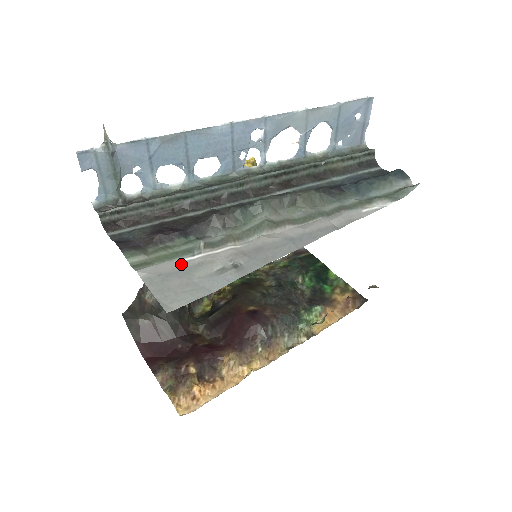
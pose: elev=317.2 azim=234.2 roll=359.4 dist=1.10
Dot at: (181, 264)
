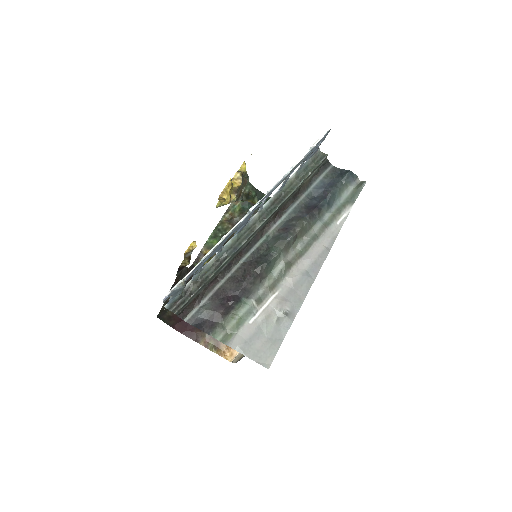
Dot at: (252, 326)
